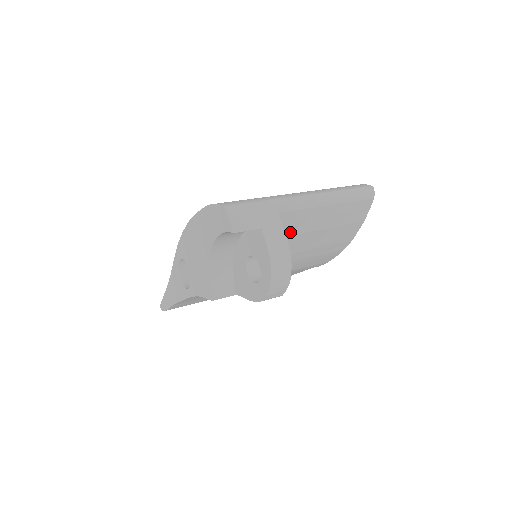
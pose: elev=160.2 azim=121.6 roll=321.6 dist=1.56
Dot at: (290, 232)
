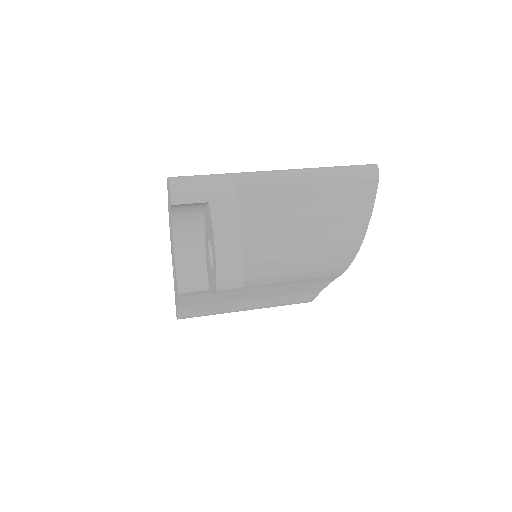
Dot at: (263, 216)
